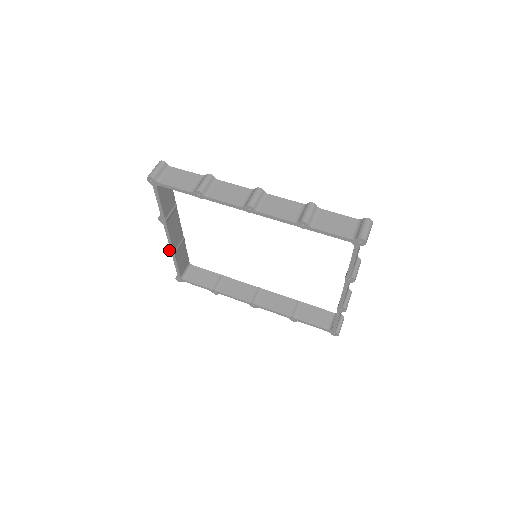
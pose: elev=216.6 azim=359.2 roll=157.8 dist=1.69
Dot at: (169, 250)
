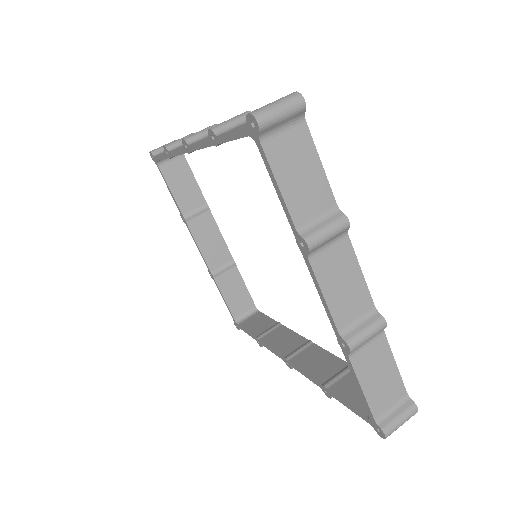
Dot at: (209, 271)
